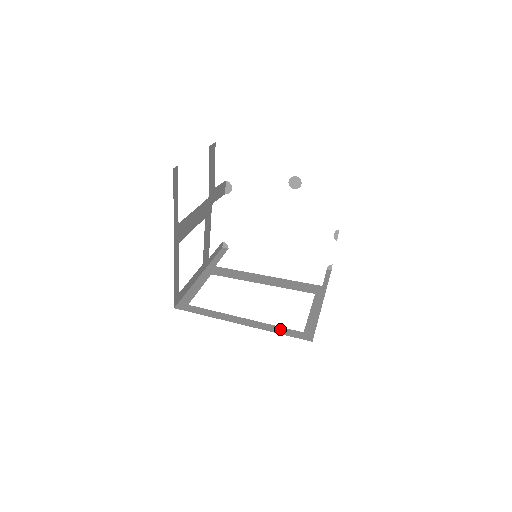
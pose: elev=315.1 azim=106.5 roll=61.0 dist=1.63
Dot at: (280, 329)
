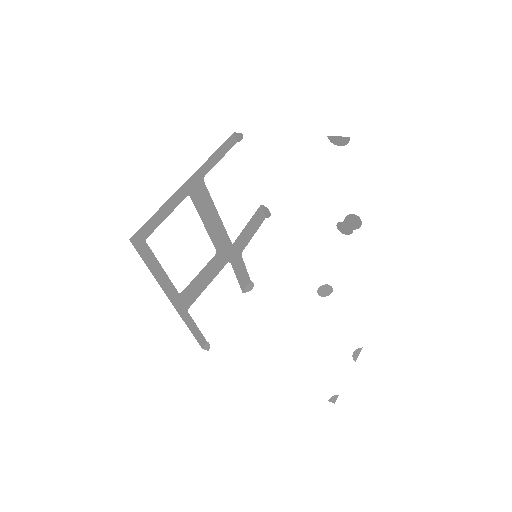
Dot at: occluded
